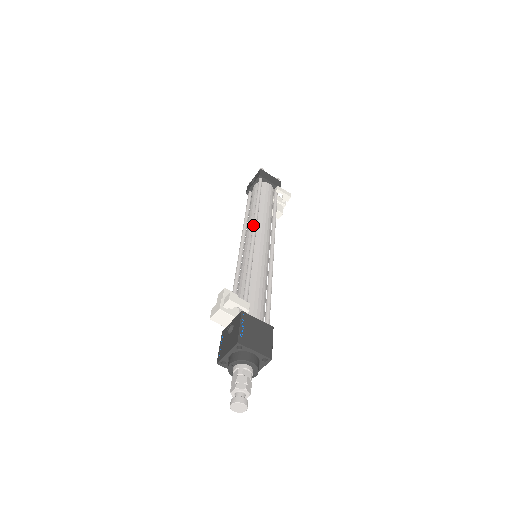
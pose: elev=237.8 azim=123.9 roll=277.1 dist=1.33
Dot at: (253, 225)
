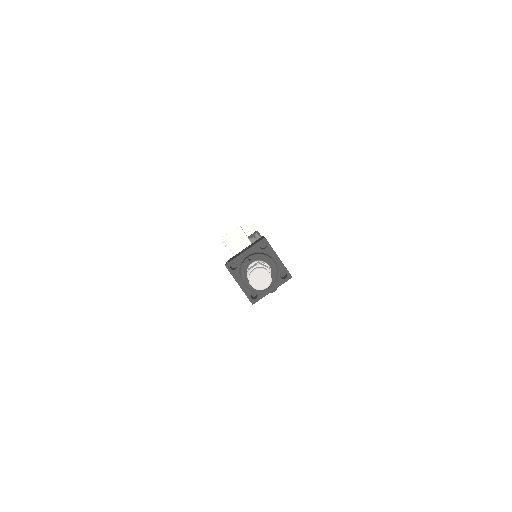
Dot at: occluded
